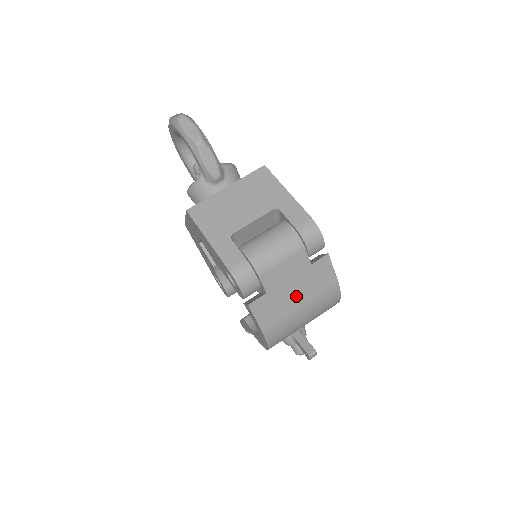
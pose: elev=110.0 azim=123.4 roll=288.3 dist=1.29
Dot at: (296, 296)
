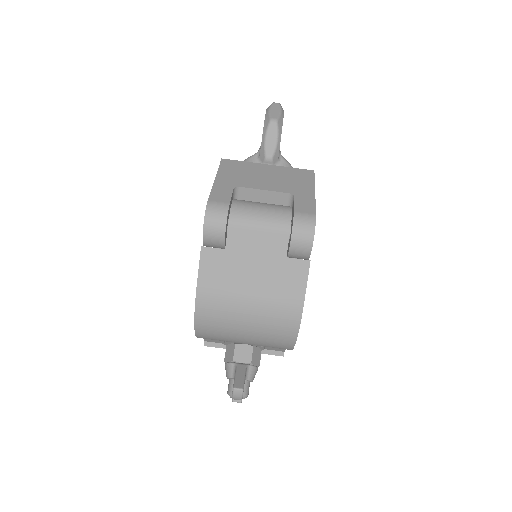
Dot at: (252, 280)
